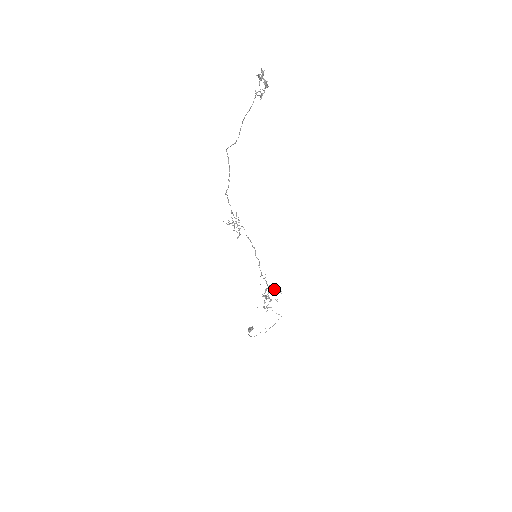
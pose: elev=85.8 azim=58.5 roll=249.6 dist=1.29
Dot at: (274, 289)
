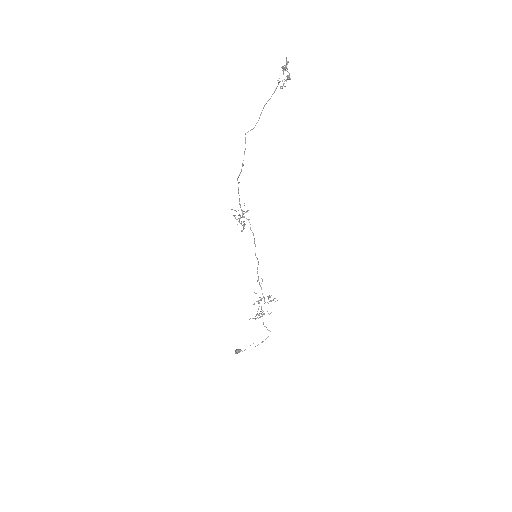
Dot at: (269, 296)
